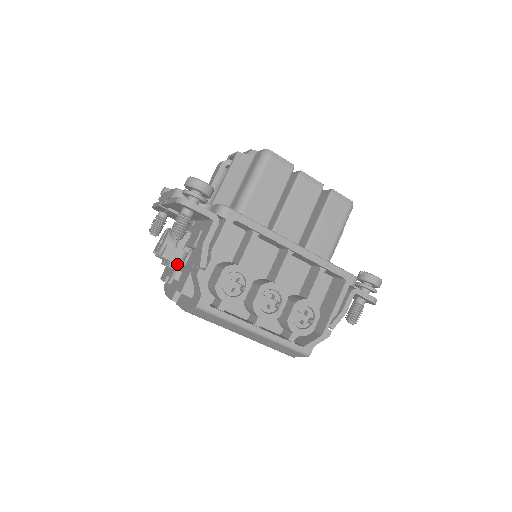
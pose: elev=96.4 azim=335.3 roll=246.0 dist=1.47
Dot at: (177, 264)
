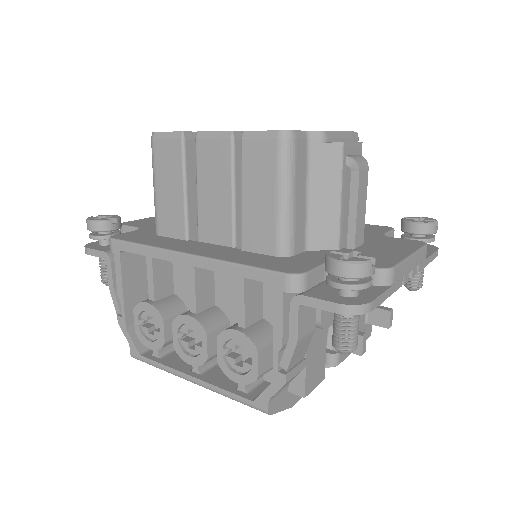
Dot at: occluded
